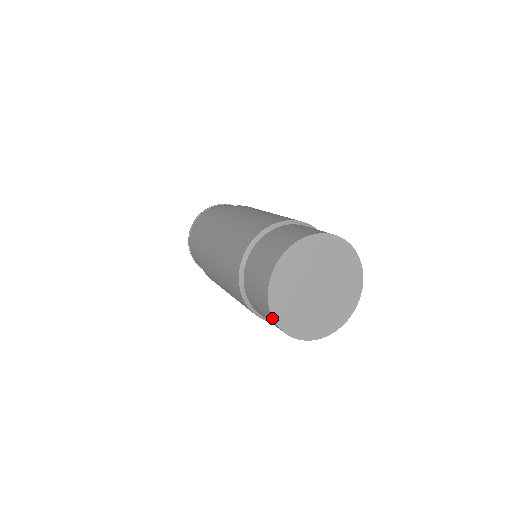
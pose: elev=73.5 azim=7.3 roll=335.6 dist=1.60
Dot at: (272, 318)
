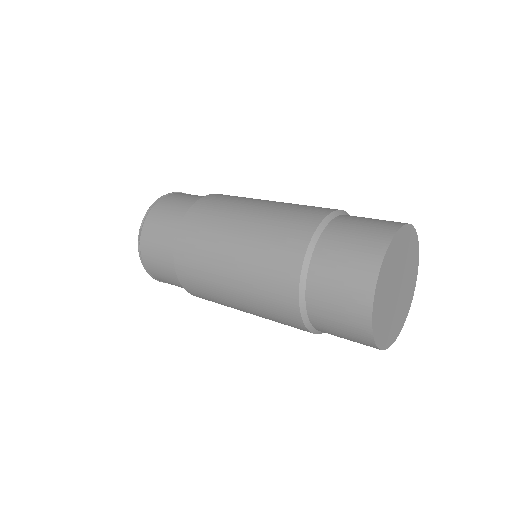
Dot at: (371, 310)
